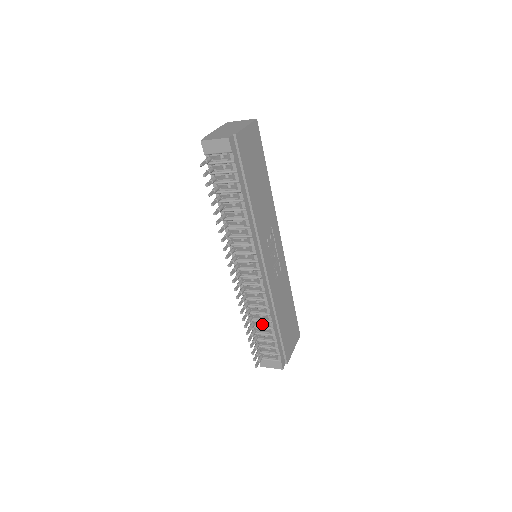
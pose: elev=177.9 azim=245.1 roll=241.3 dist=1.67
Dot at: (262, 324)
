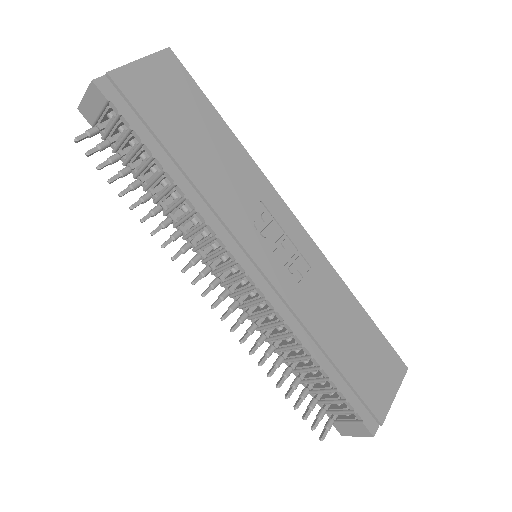
Dot at: (304, 364)
